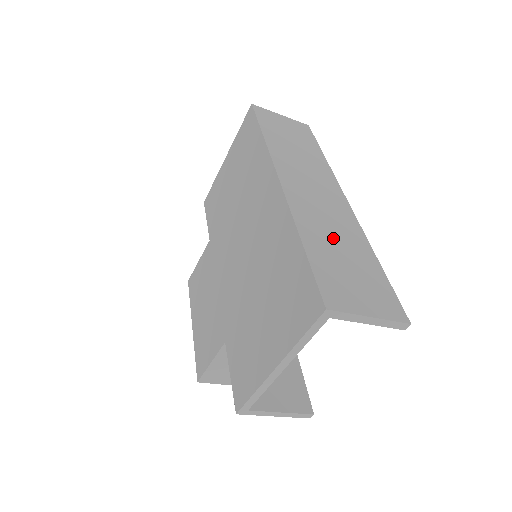
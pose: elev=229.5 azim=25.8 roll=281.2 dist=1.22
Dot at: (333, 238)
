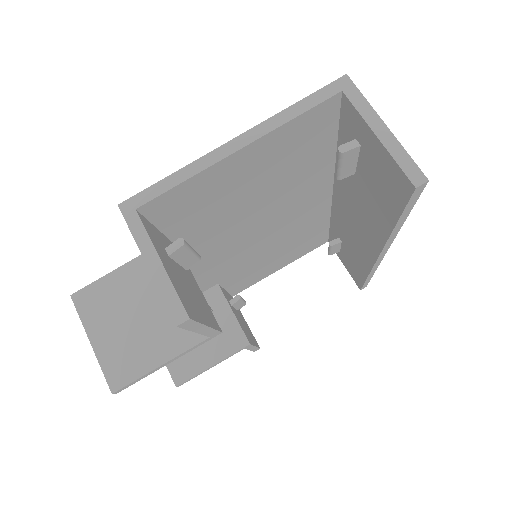
Dot at: occluded
